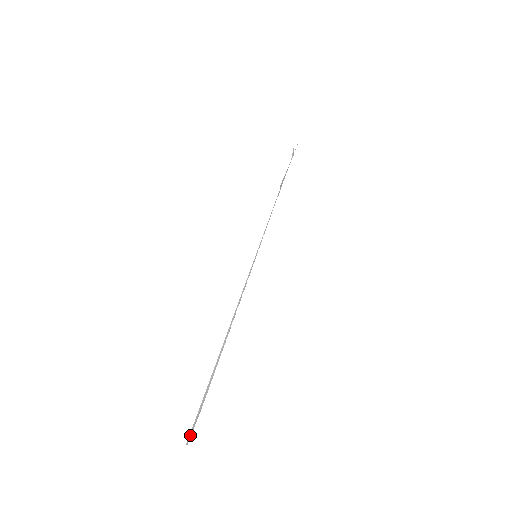
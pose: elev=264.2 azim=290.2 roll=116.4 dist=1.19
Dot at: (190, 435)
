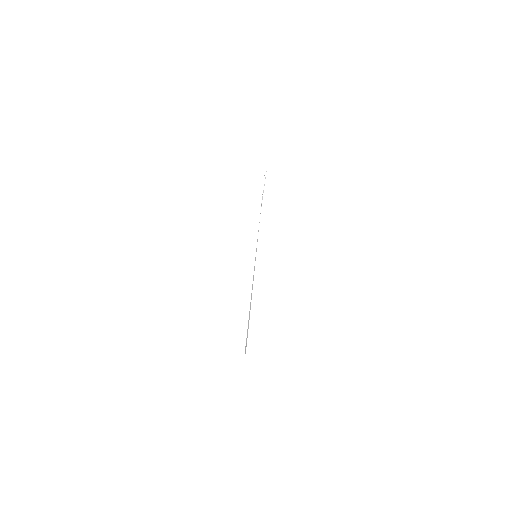
Dot at: occluded
